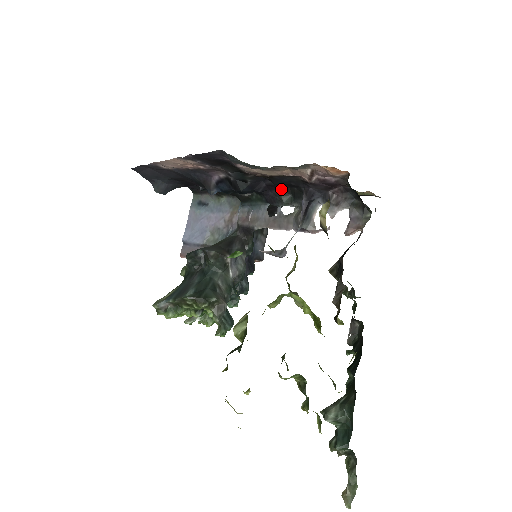
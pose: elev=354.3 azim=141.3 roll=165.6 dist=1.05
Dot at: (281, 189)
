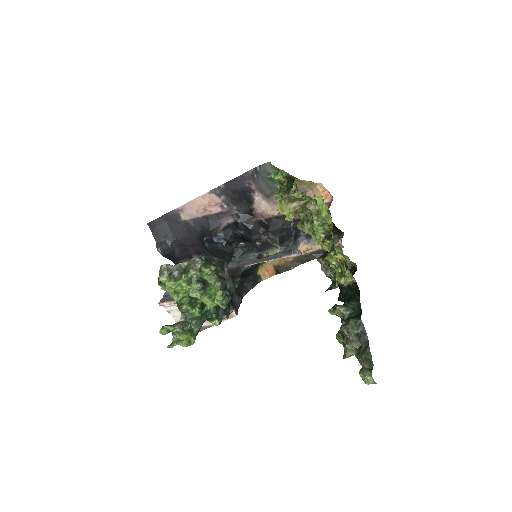
Dot at: (272, 238)
